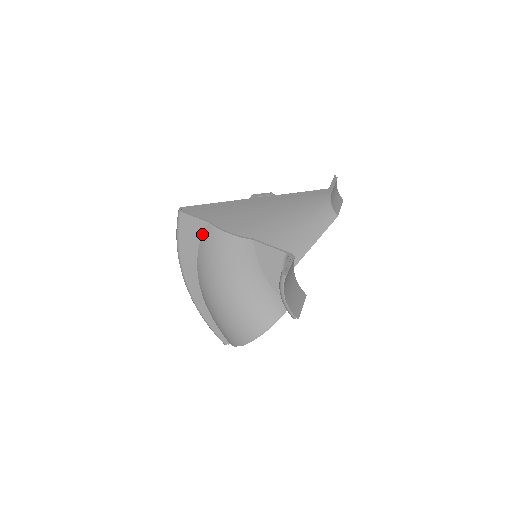
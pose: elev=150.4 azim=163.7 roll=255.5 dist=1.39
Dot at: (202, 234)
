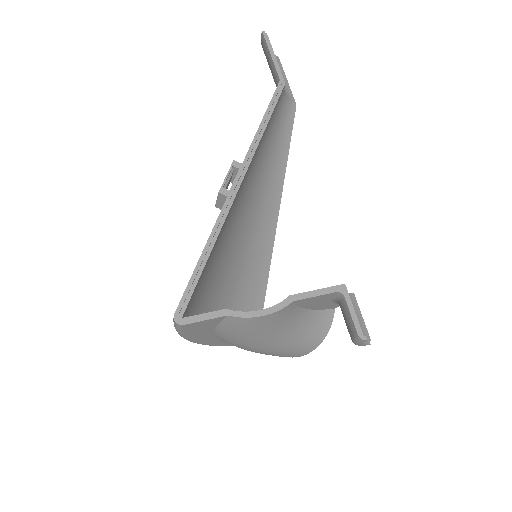
Dot at: (218, 323)
